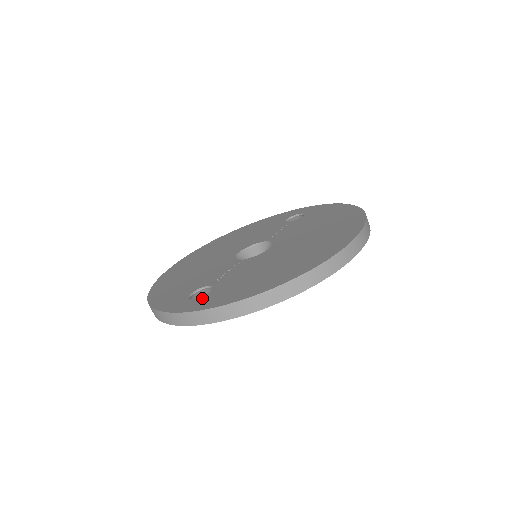
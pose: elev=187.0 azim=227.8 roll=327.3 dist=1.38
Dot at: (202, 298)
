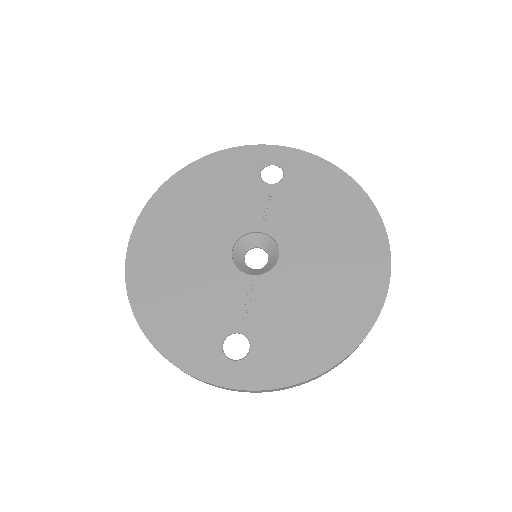
Dot at: (249, 362)
